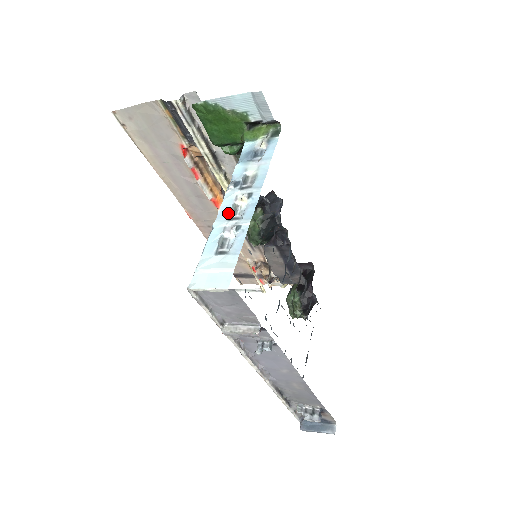
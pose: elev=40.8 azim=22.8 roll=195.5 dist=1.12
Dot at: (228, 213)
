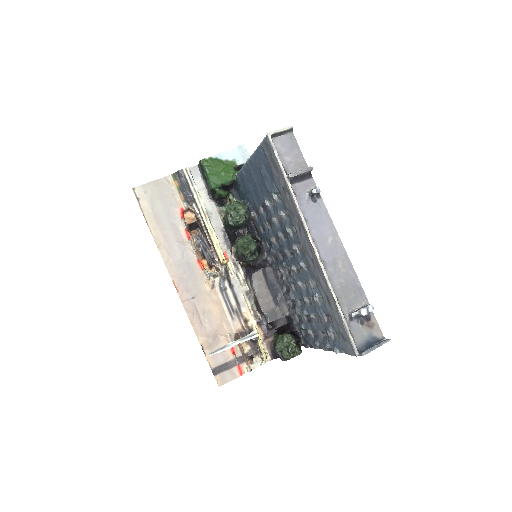
Dot at: occluded
